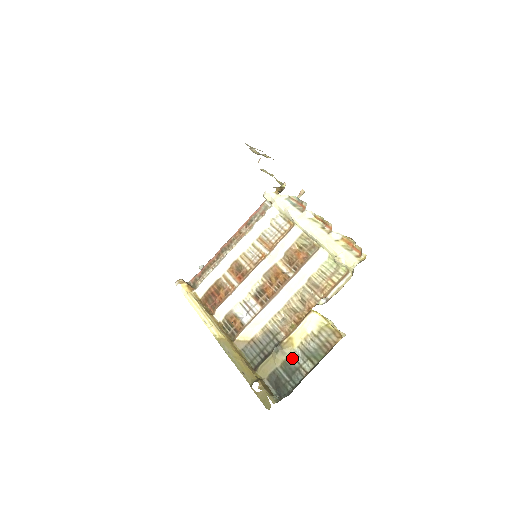
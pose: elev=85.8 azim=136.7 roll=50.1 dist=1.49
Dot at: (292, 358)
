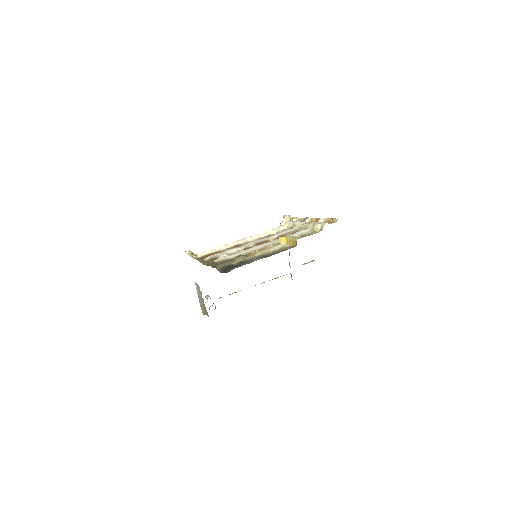
Dot at: (249, 259)
